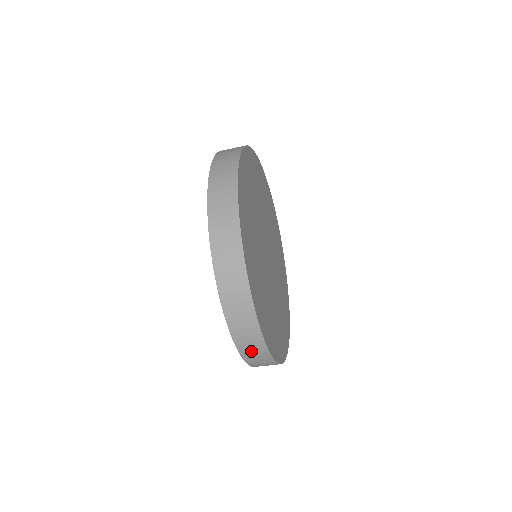
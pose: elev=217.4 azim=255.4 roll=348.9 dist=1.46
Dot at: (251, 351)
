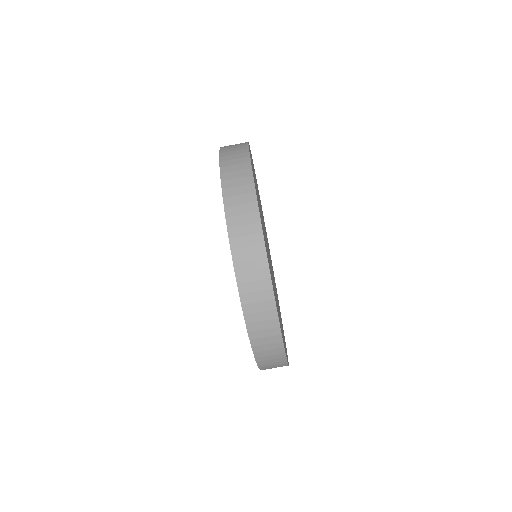
Dot at: (235, 183)
